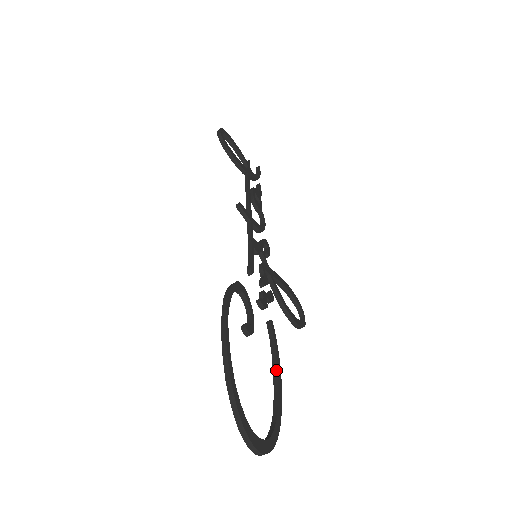
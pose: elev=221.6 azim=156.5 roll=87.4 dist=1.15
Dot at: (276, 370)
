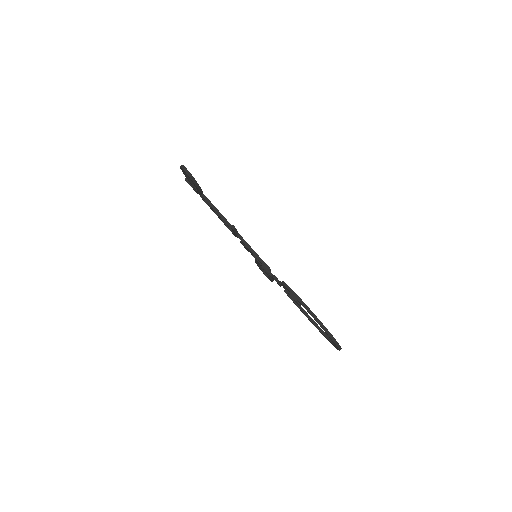
Dot at: (305, 312)
